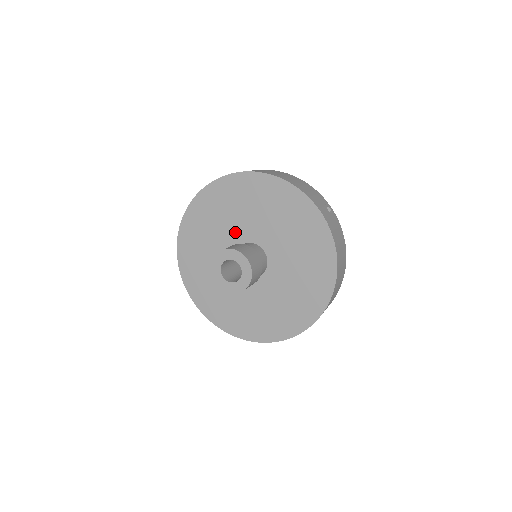
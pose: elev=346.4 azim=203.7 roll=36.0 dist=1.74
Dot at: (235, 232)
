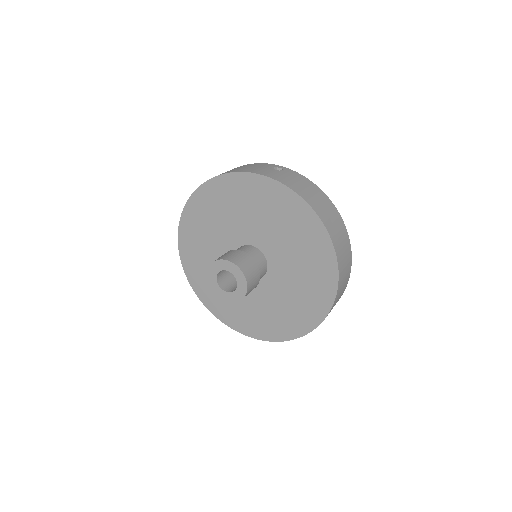
Dot at: (223, 249)
